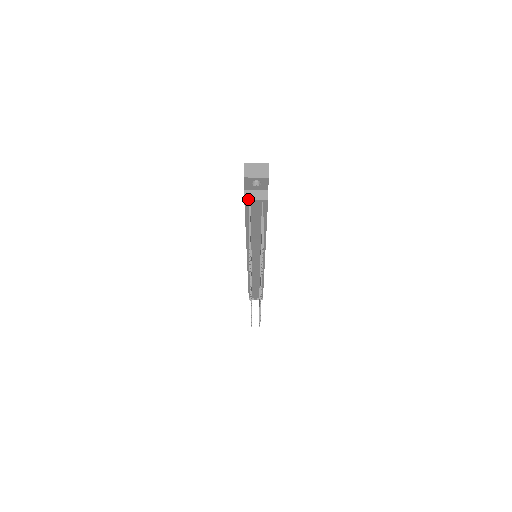
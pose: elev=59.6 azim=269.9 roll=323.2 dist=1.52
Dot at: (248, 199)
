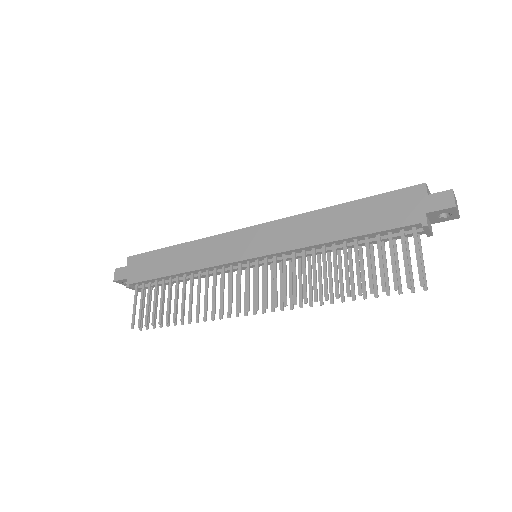
Dot at: (429, 226)
